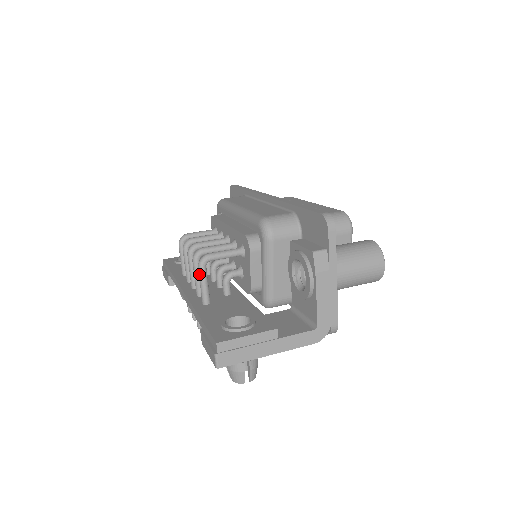
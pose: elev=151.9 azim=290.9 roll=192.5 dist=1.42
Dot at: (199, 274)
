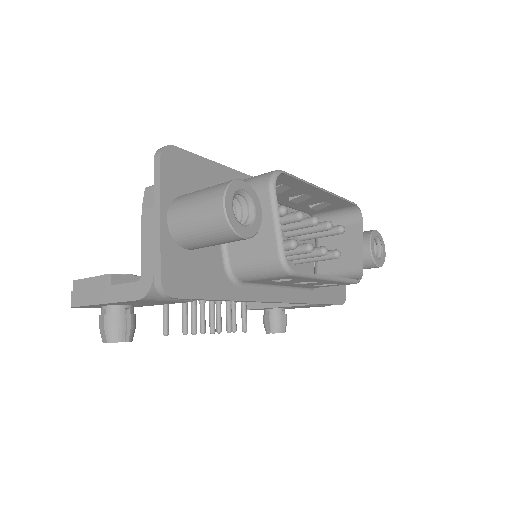
Dot at: occluded
